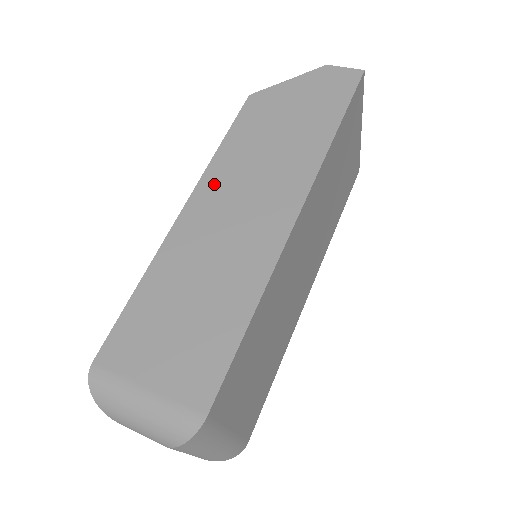
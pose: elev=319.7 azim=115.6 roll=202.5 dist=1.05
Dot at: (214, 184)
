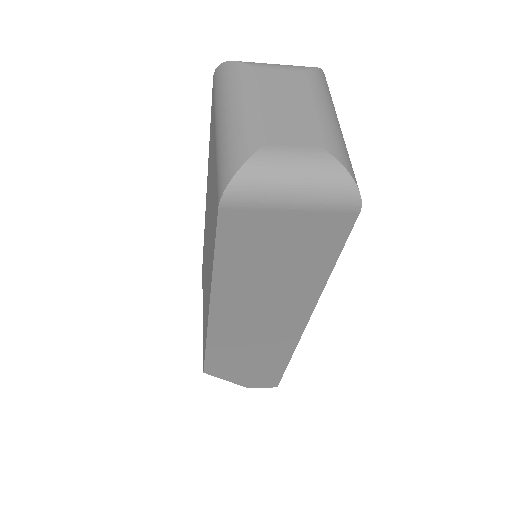
Dot at: occluded
